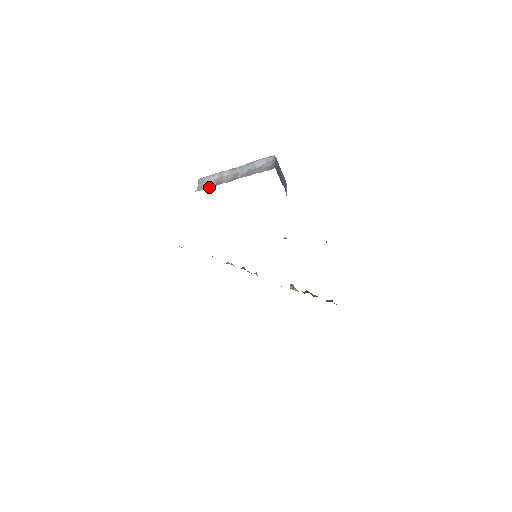
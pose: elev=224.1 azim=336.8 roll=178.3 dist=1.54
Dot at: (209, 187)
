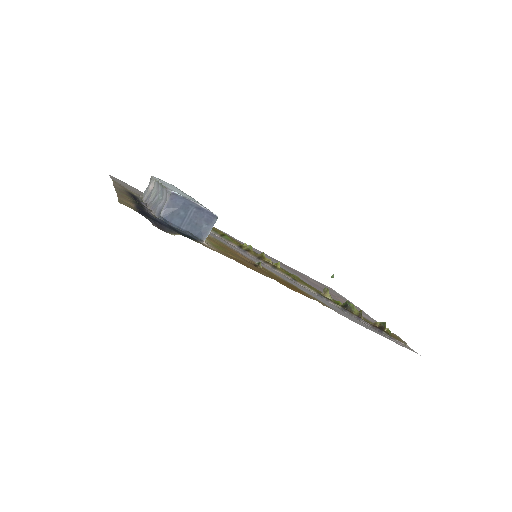
Dot at: (143, 198)
